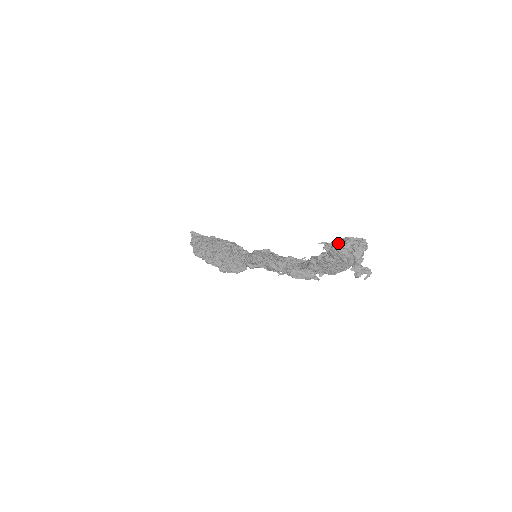
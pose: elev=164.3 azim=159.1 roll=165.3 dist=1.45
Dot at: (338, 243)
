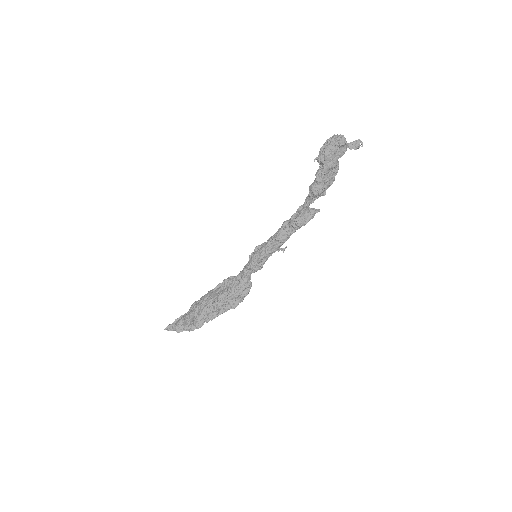
Dot at: (326, 146)
